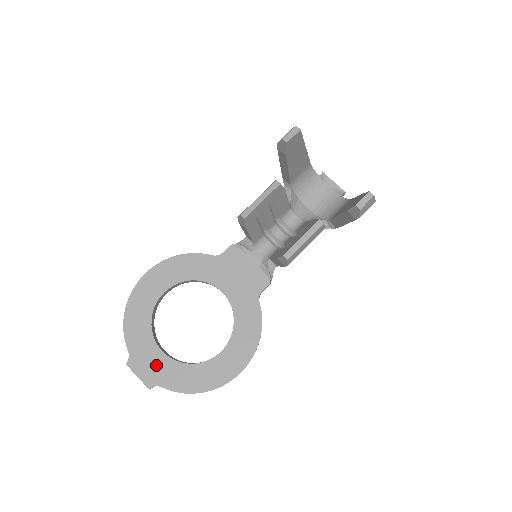
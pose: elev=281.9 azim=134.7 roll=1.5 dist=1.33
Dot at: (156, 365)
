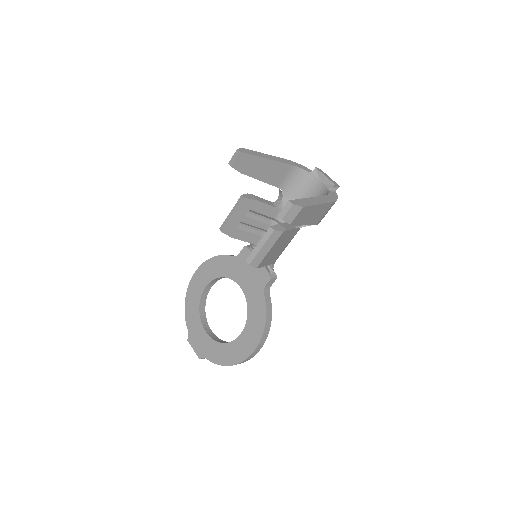
Dot at: (203, 342)
